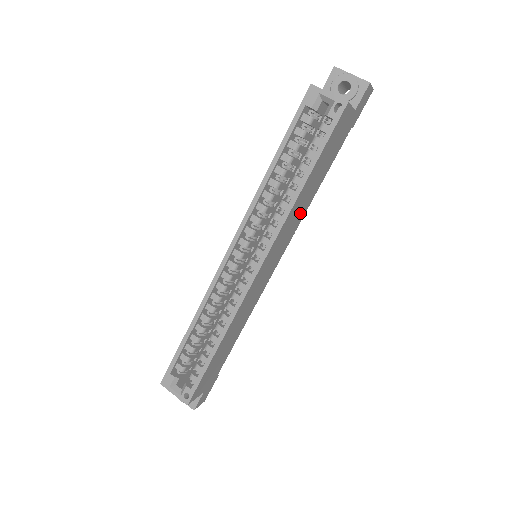
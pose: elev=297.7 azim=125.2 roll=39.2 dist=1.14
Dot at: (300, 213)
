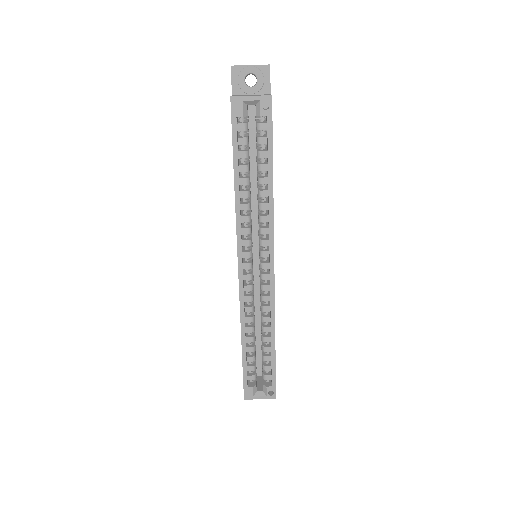
Dot at: occluded
